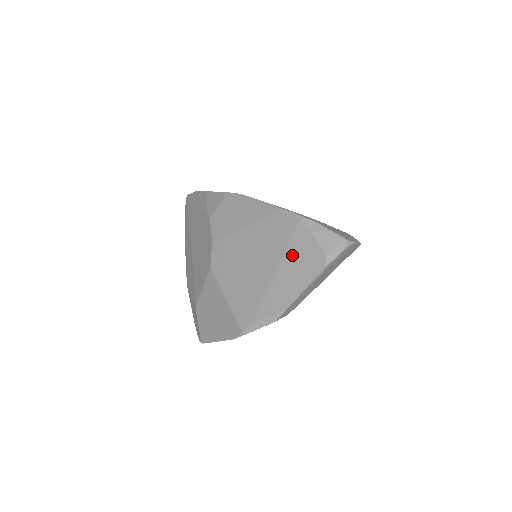
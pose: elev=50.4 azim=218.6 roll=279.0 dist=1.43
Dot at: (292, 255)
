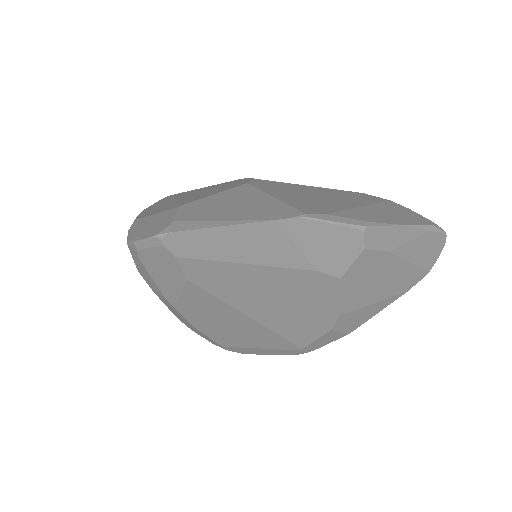
Dot at: (386, 207)
